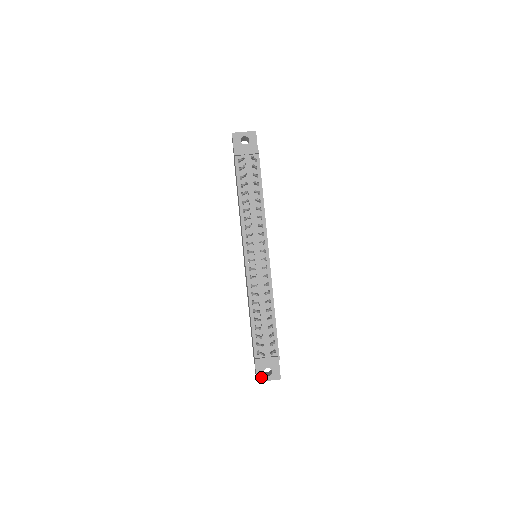
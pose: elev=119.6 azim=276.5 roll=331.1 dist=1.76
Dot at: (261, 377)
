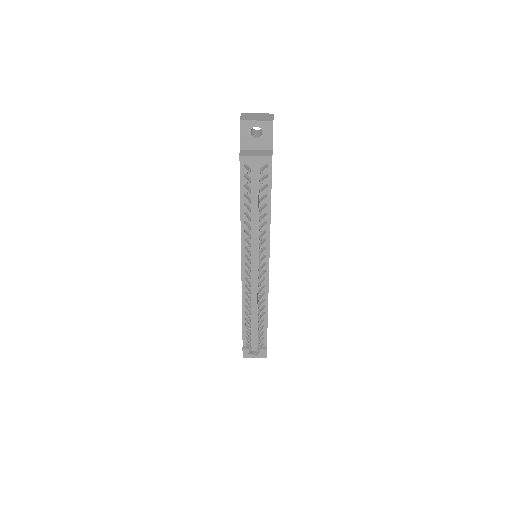
Dot at: (248, 355)
